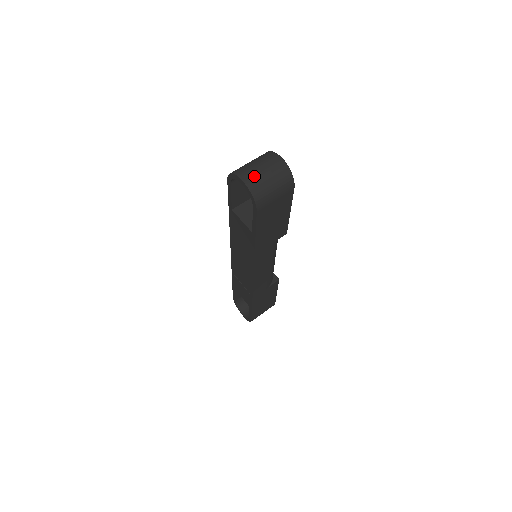
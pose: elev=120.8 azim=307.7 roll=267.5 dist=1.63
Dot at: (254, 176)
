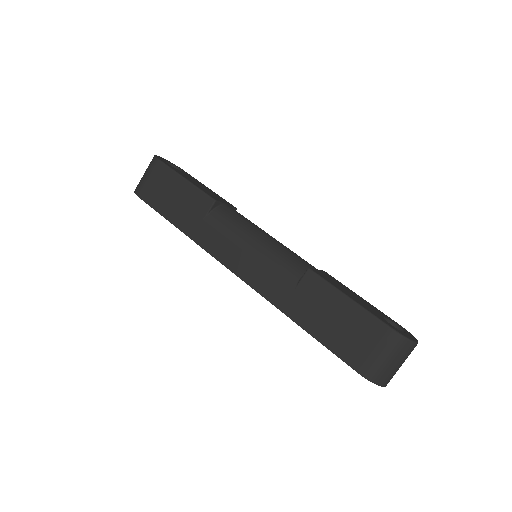
Dot at: occluded
